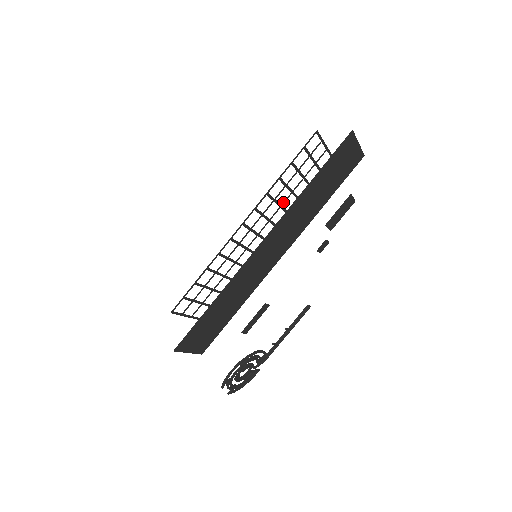
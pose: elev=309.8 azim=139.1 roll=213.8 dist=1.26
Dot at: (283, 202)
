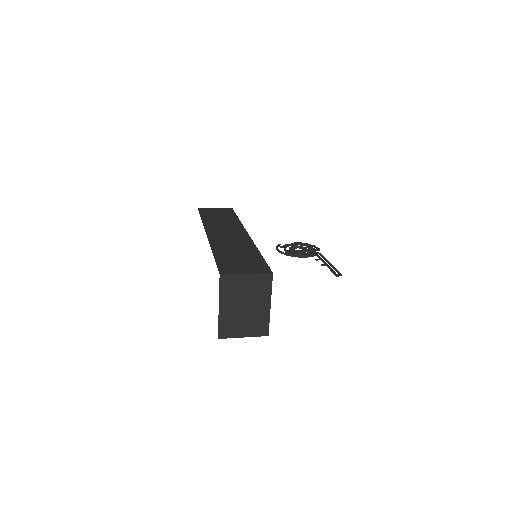
Dot at: occluded
